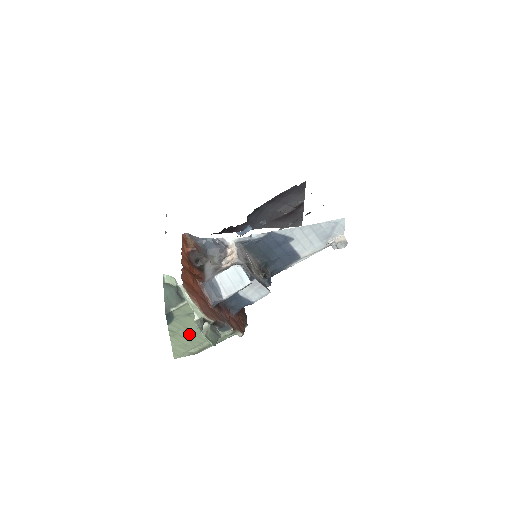
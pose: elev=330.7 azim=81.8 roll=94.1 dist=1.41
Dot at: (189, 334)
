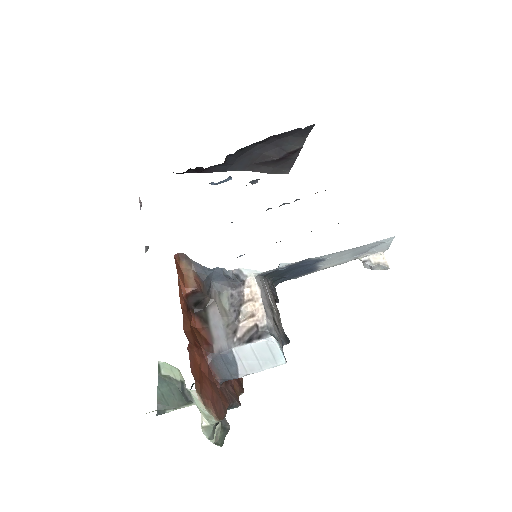
Dot at: occluded
